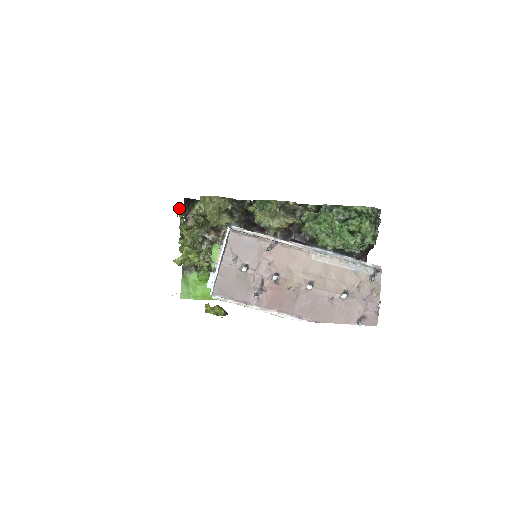
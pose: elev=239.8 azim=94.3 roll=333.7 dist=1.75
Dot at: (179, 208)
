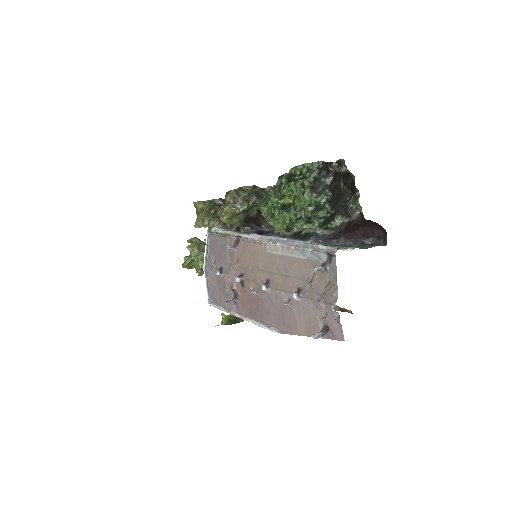
Dot at: occluded
